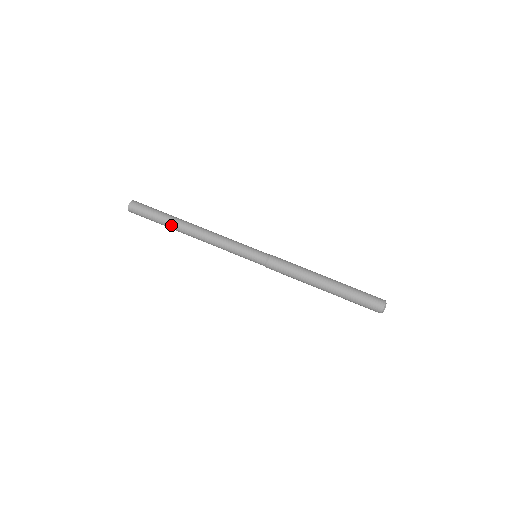
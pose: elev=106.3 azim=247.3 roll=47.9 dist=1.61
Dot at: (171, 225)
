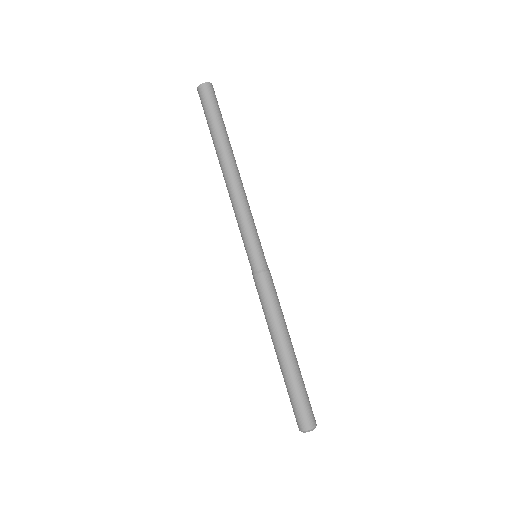
Dot at: (216, 145)
